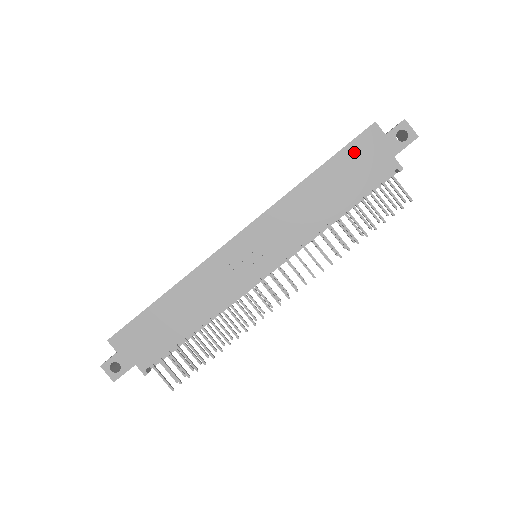
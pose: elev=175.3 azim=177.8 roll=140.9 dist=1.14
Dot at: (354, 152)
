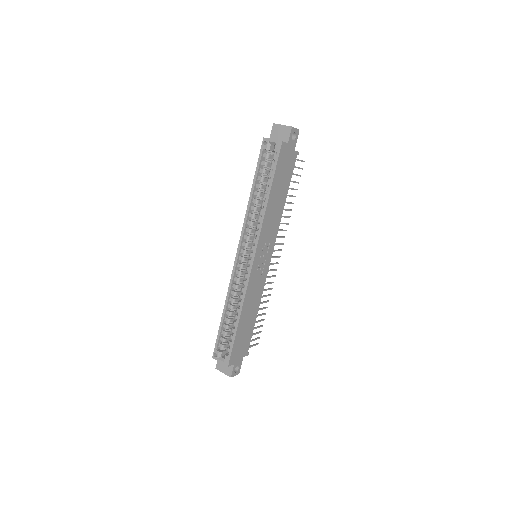
Dot at: (280, 166)
